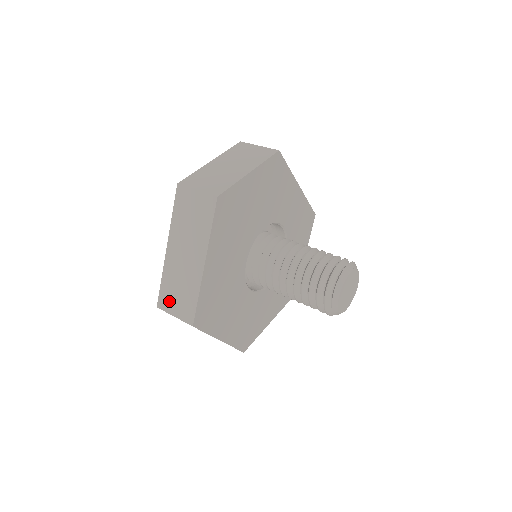
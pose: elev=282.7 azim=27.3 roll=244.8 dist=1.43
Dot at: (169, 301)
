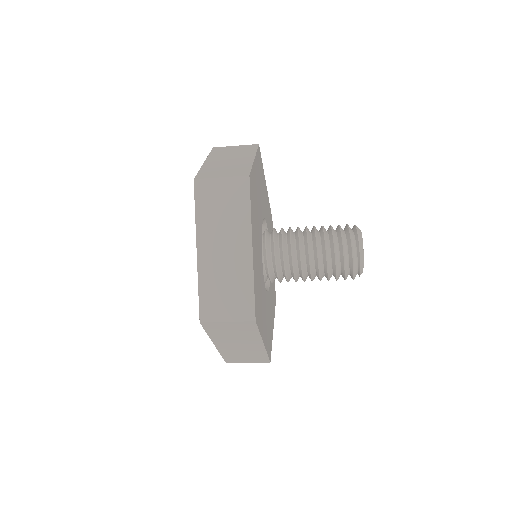
Dot at: (216, 308)
